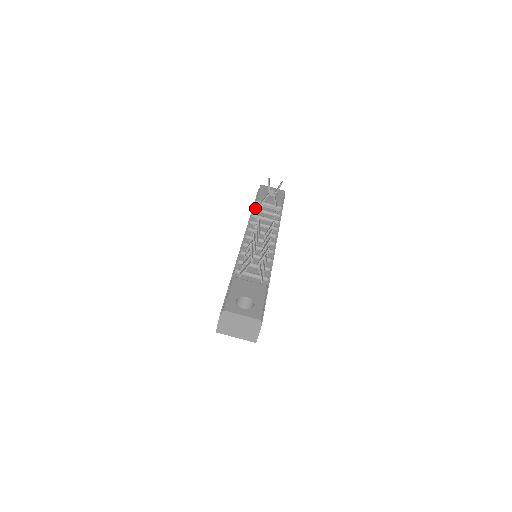
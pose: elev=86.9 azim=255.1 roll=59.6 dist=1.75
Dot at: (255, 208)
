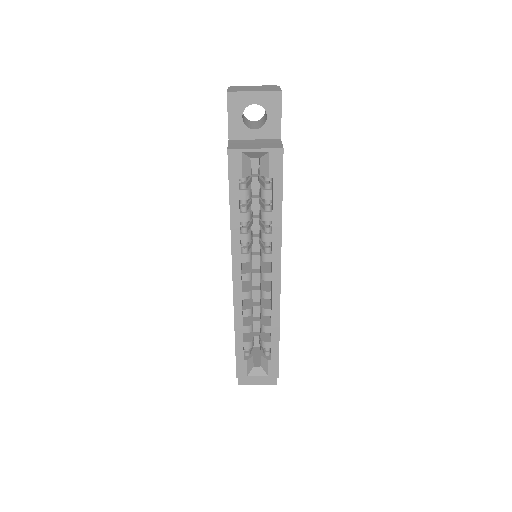
Dot at: occluded
